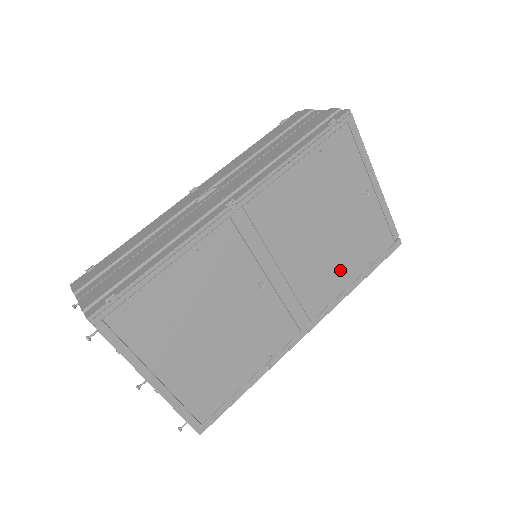
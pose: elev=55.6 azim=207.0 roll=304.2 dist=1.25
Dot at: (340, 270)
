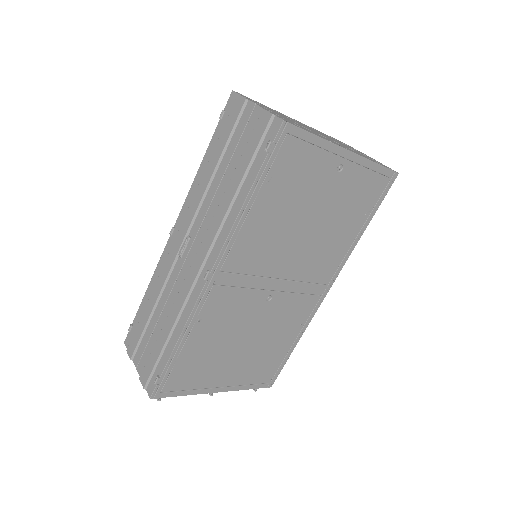
Dot at: (339, 238)
